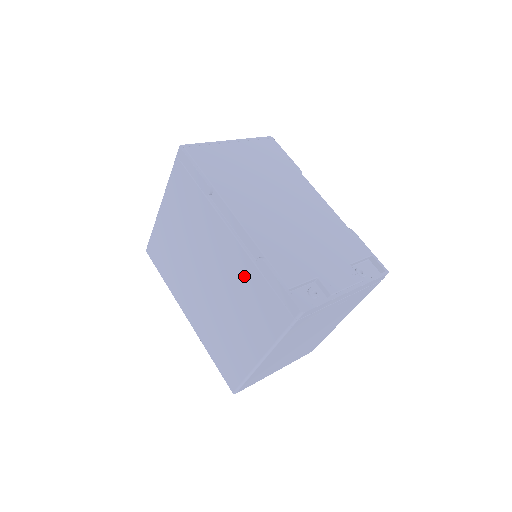
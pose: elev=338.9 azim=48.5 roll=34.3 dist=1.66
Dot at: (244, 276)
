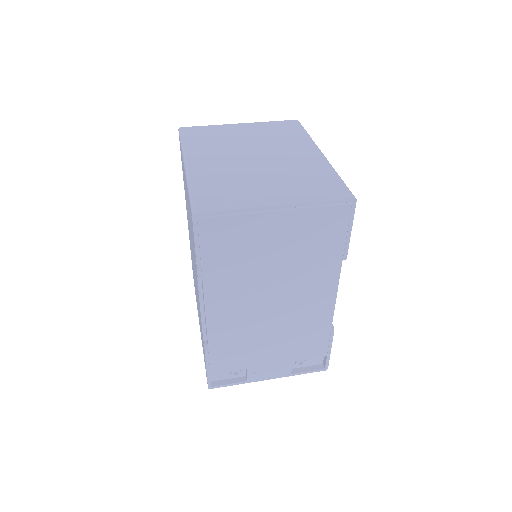
Dot at: (200, 320)
